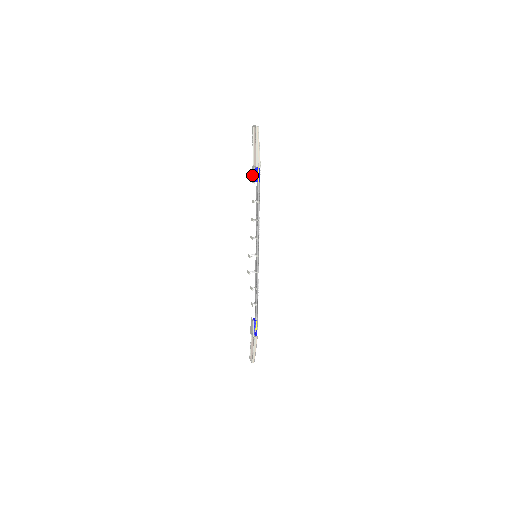
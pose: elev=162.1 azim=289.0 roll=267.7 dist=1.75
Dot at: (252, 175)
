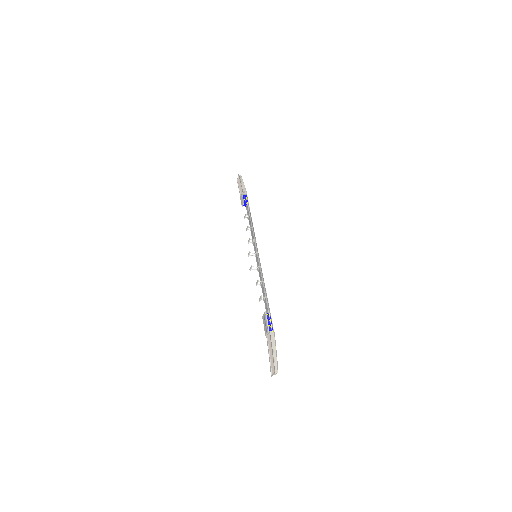
Dot at: (241, 202)
